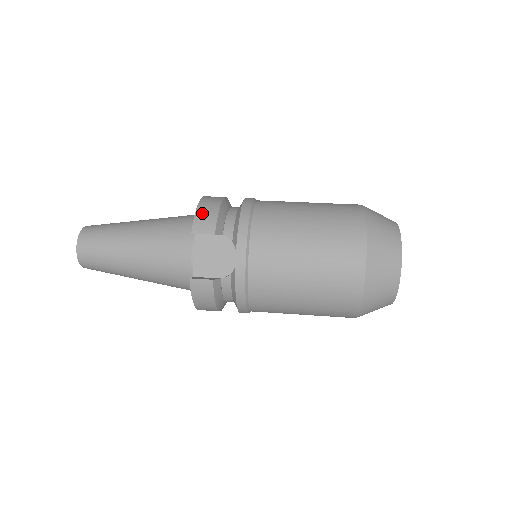
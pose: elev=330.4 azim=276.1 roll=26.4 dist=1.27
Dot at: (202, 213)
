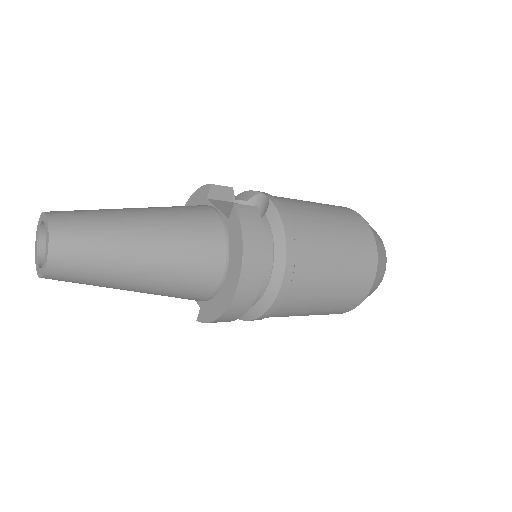
Dot at: occluded
